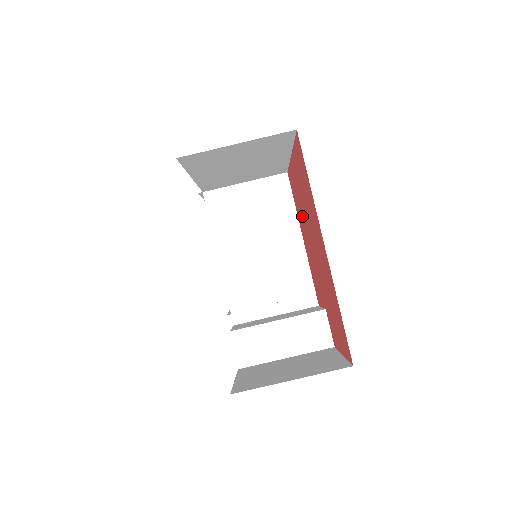
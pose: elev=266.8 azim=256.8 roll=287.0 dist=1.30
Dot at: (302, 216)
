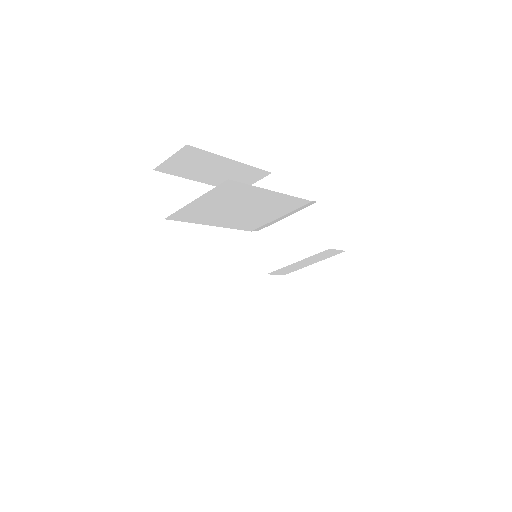
Dot at: occluded
